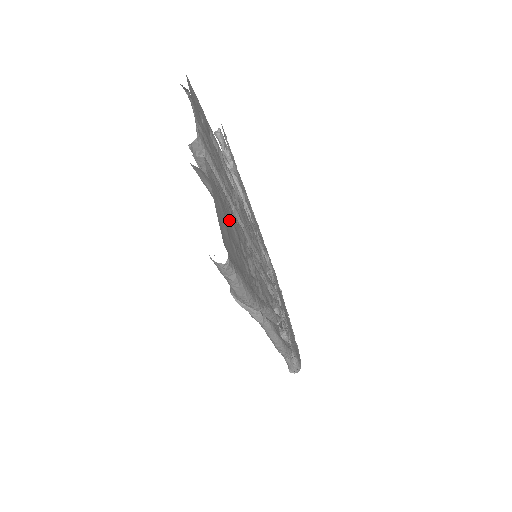
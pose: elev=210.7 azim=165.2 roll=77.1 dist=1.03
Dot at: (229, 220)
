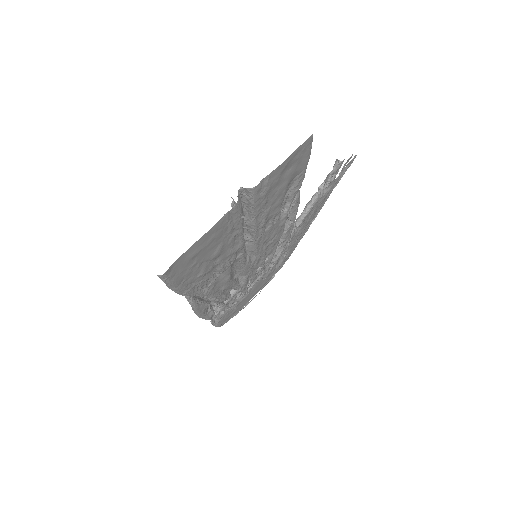
Dot at: (218, 244)
